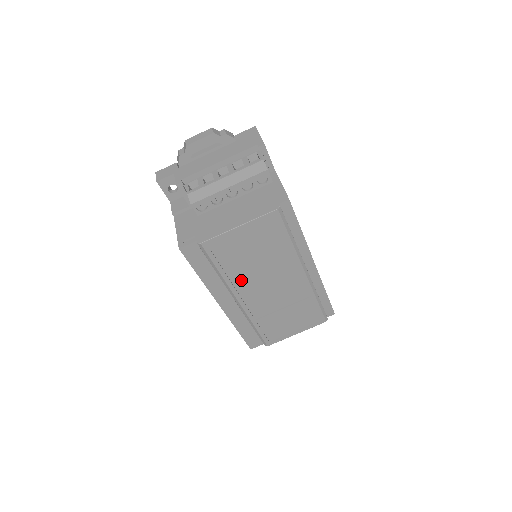
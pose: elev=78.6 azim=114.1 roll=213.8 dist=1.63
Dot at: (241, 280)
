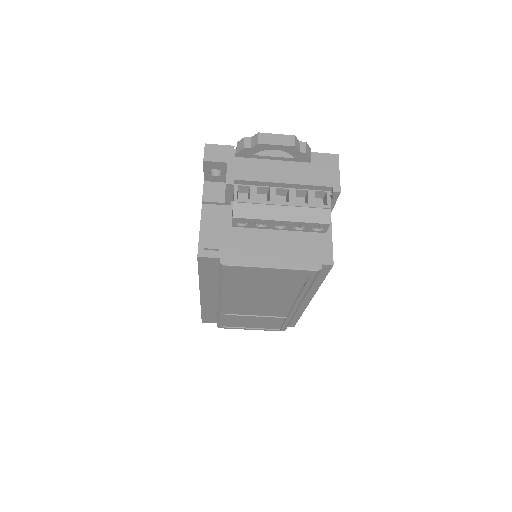
Dot at: (237, 293)
